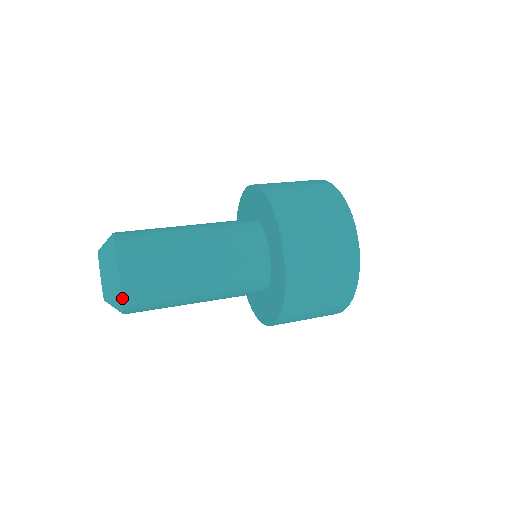
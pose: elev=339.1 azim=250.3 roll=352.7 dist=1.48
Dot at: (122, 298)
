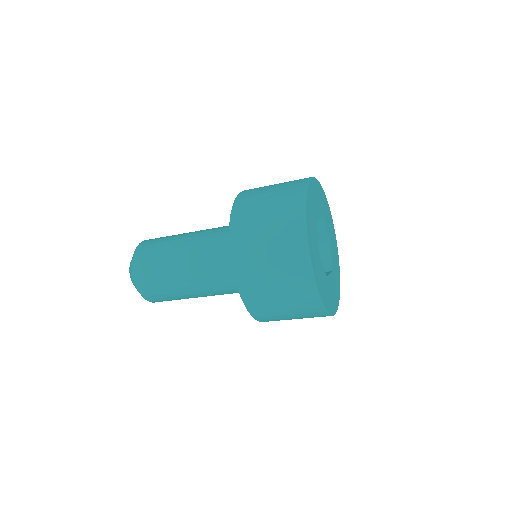
Dot at: (136, 248)
